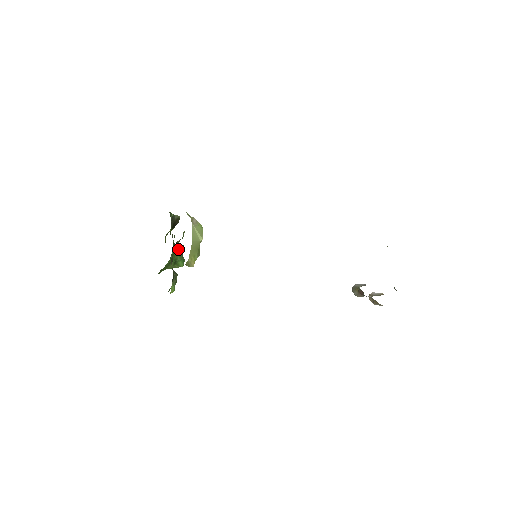
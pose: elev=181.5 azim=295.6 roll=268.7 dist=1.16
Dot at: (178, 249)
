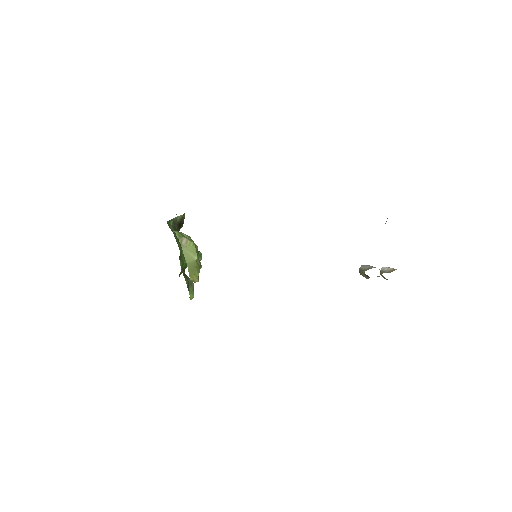
Dot at: occluded
